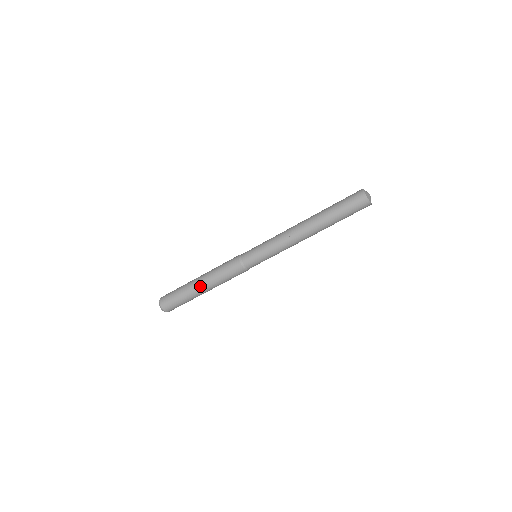
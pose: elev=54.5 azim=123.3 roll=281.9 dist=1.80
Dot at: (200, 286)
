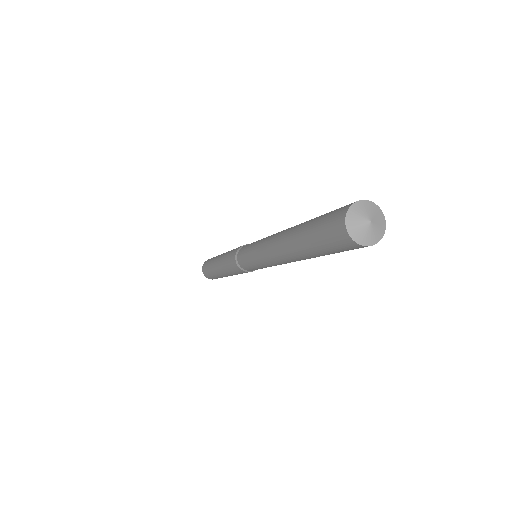
Dot at: occluded
